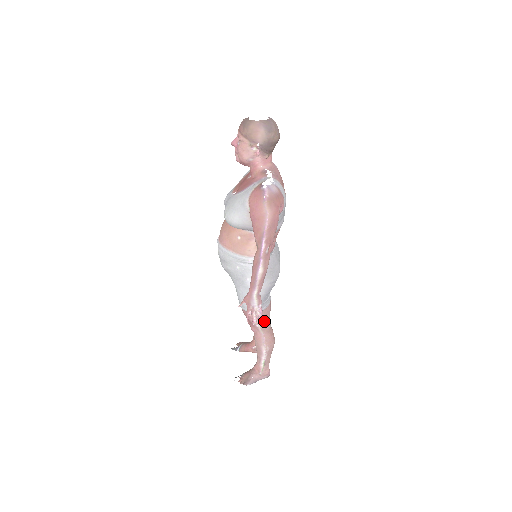
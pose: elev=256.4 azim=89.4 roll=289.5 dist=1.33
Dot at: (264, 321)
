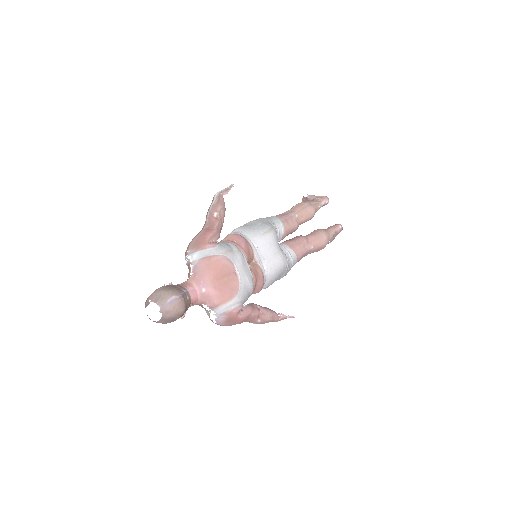
Dot at: (304, 256)
